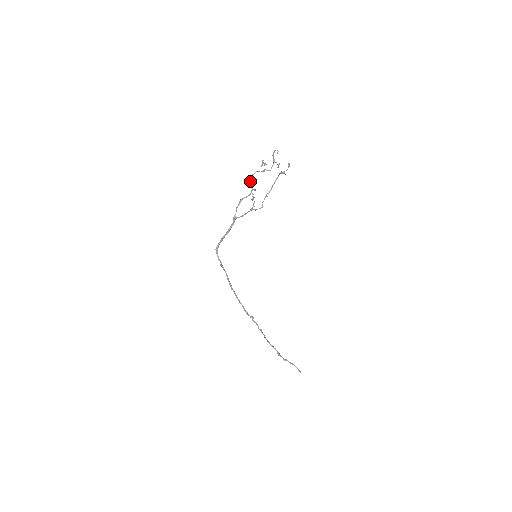
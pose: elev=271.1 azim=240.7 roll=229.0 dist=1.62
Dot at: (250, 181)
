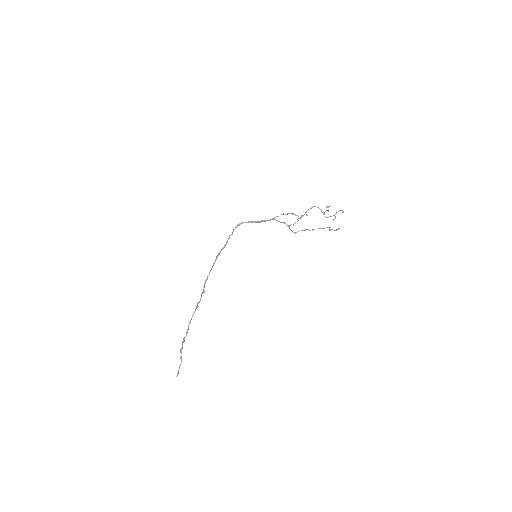
Dot at: occluded
